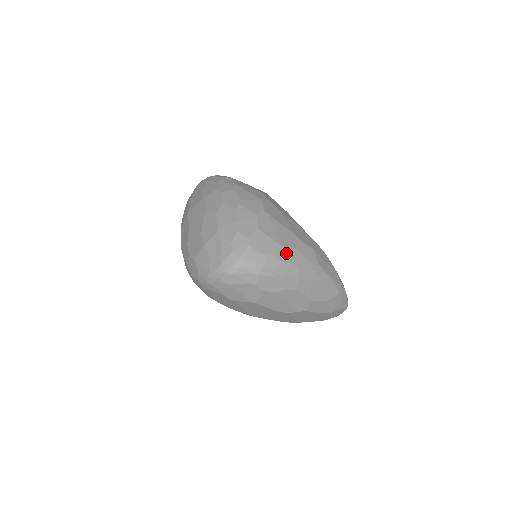
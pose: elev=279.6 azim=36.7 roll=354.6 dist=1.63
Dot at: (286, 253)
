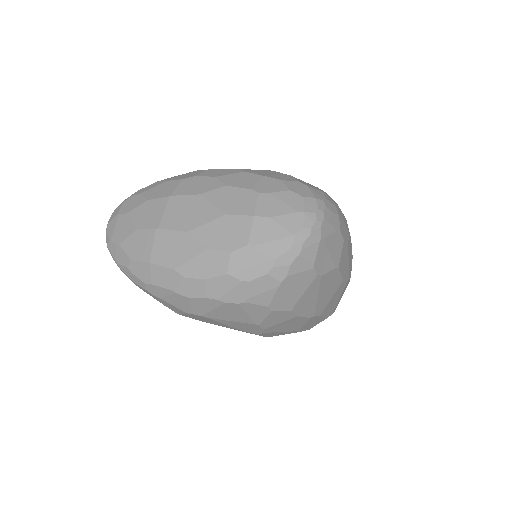
Dot at: occluded
